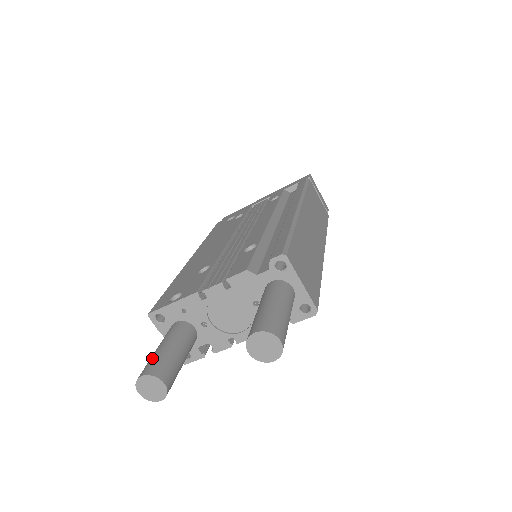
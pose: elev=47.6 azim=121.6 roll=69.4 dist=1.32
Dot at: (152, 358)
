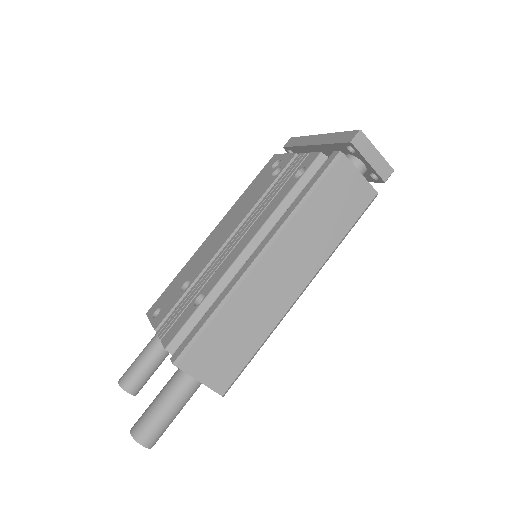
Dot at: (130, 366)
